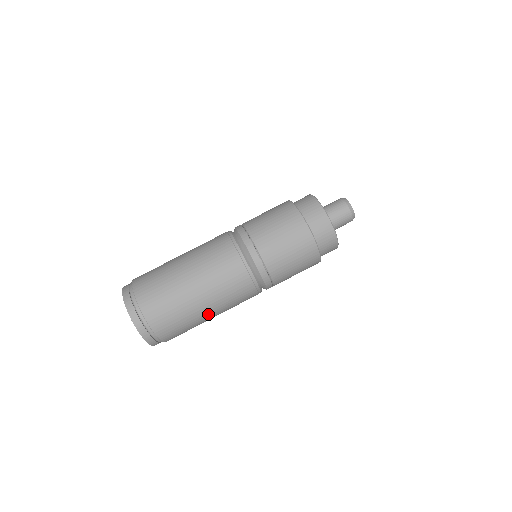
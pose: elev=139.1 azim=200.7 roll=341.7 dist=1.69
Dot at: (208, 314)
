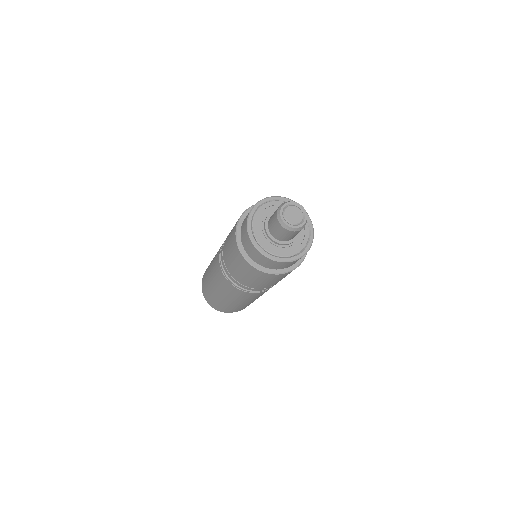
Dot at: occluded
